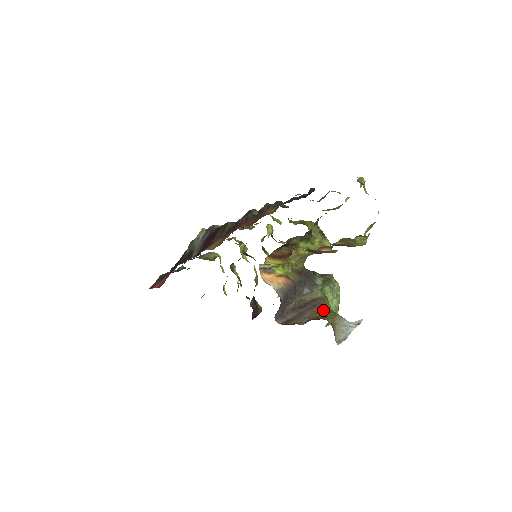
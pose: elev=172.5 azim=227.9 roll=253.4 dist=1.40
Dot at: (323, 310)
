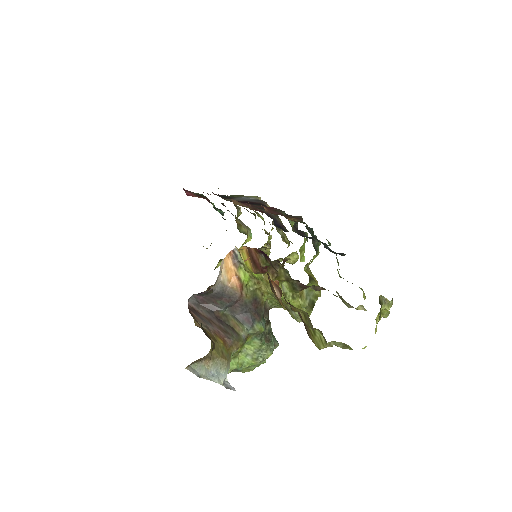
Dot at: (225, 342)
